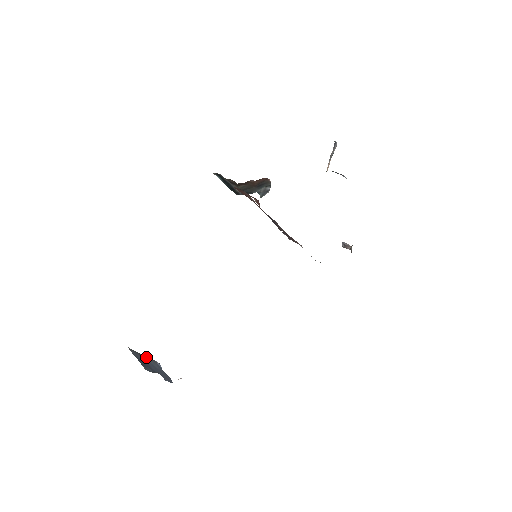
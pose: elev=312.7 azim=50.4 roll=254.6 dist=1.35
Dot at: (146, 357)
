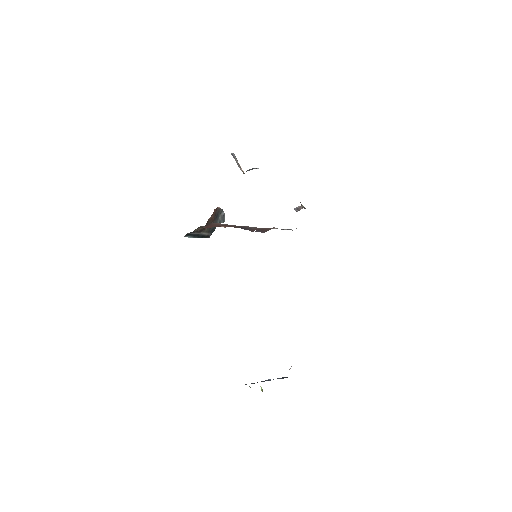
Dot at: occluded
